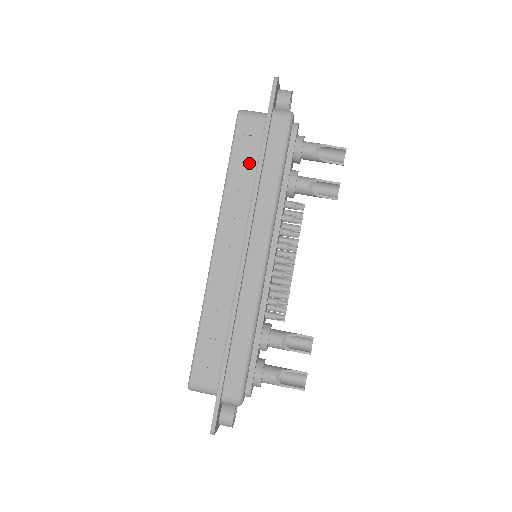
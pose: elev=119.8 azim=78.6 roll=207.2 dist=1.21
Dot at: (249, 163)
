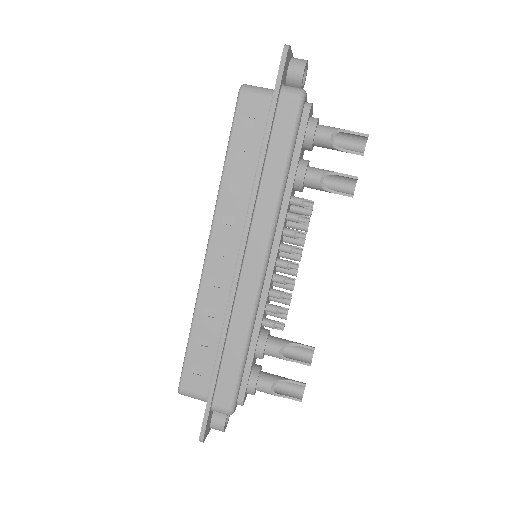
Dot at: (250, 152)
